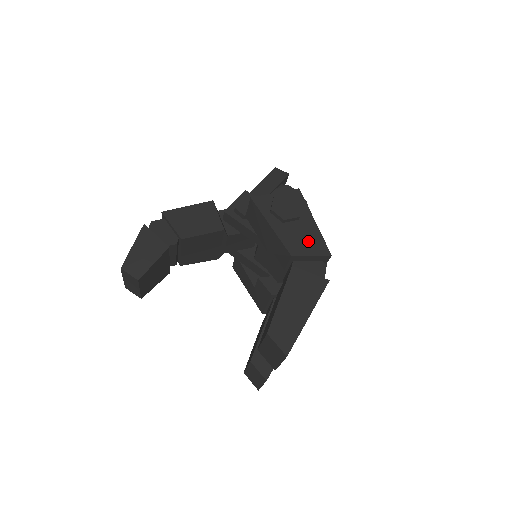
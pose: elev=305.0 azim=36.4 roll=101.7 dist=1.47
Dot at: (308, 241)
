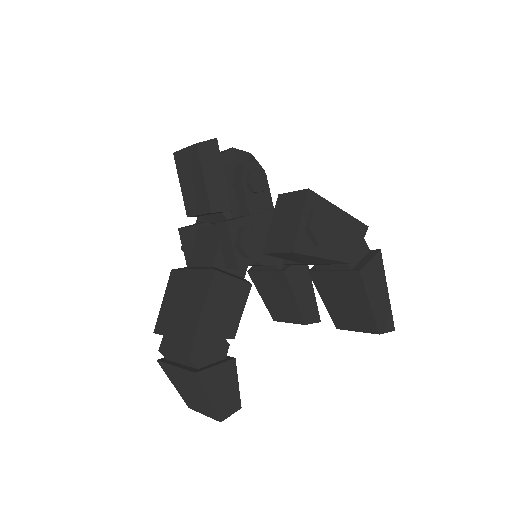
Dot at: (351, 235)
